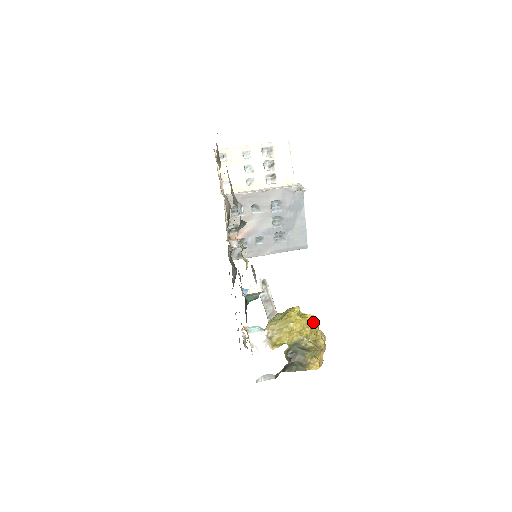
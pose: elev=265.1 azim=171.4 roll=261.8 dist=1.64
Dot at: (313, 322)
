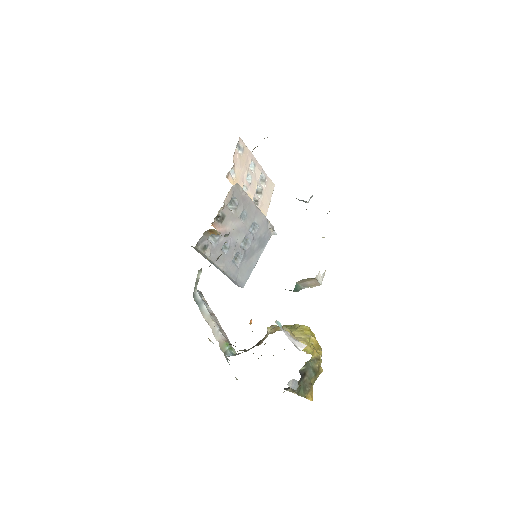
Dot at: occluded
